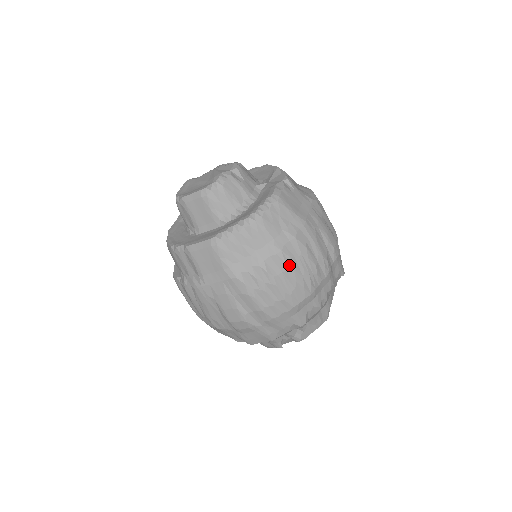
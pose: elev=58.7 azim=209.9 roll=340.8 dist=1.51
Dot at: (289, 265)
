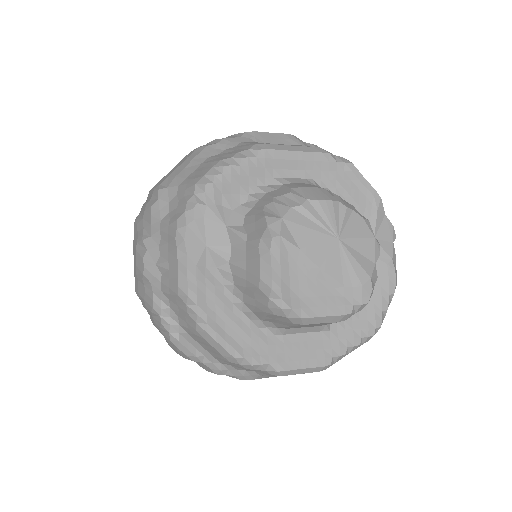
Dot at: occluded
